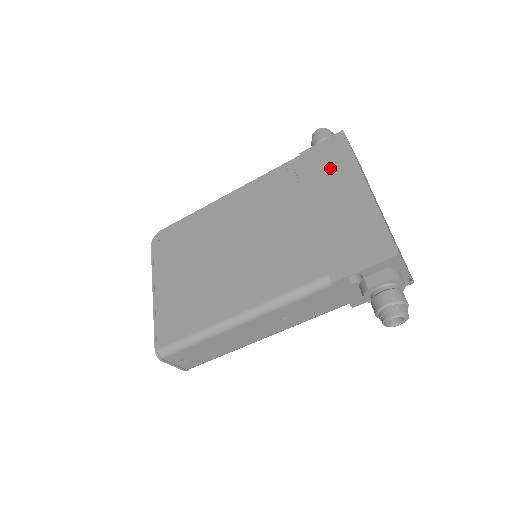
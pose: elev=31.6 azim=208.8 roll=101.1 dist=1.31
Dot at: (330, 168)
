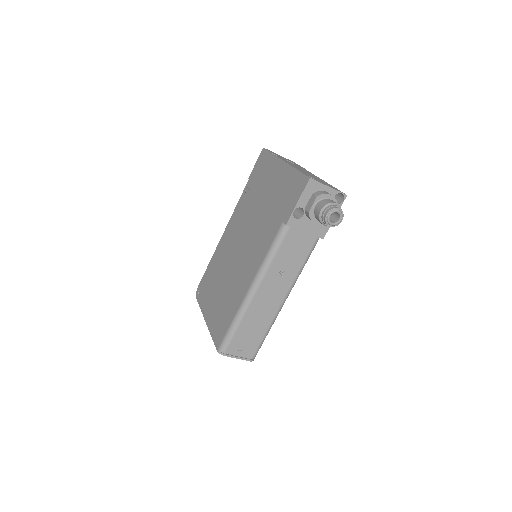
Dot at: (264, 171)
